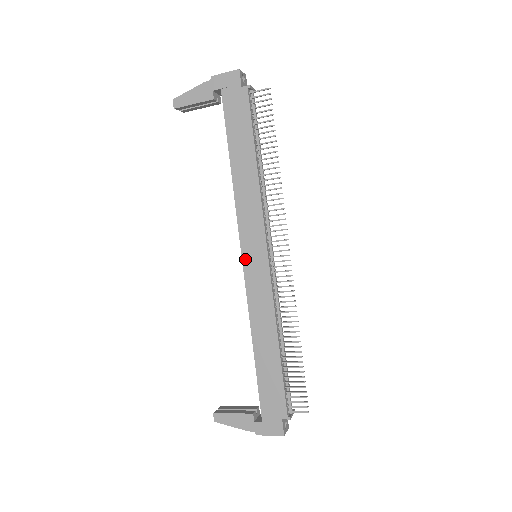
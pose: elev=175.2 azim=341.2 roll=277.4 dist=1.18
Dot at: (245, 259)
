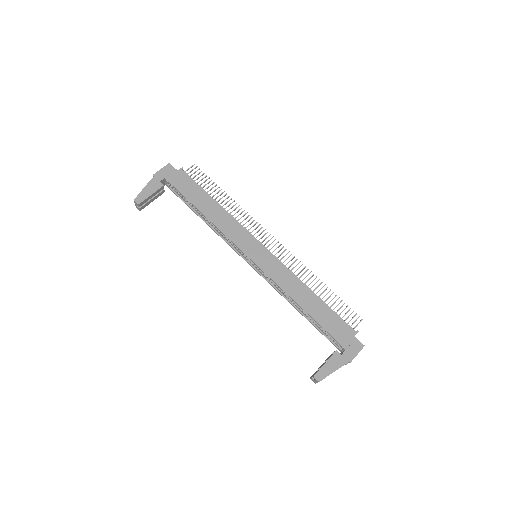
Dot at: (253, 259)
